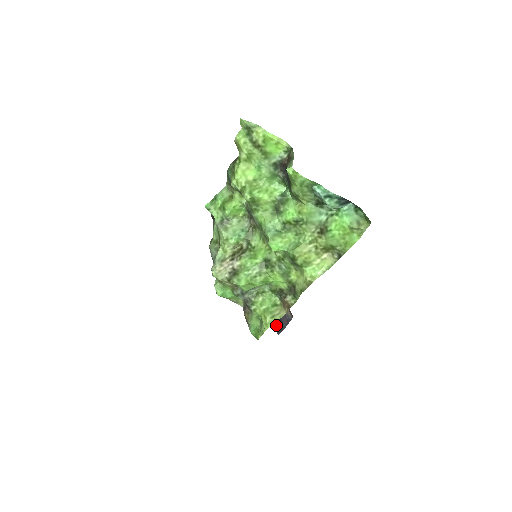
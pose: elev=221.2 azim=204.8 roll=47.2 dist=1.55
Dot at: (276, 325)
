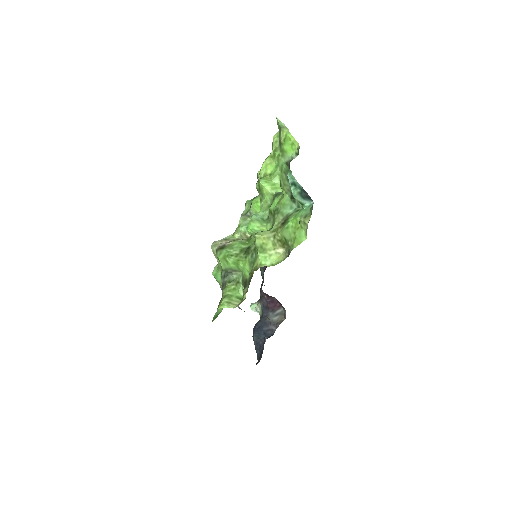
Dot at: (259, 357)
